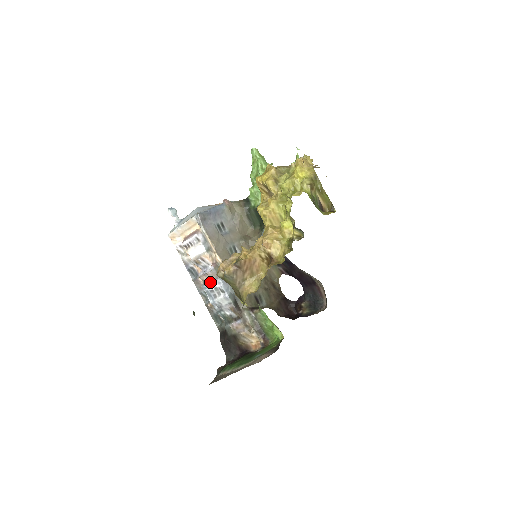
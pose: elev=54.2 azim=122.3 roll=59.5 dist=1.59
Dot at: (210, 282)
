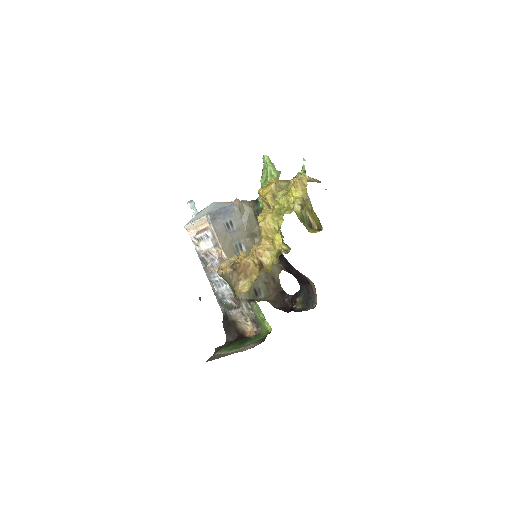
Dot at: (216, 273)
